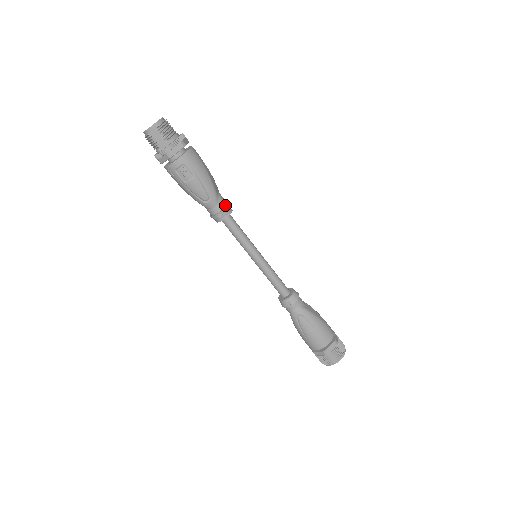
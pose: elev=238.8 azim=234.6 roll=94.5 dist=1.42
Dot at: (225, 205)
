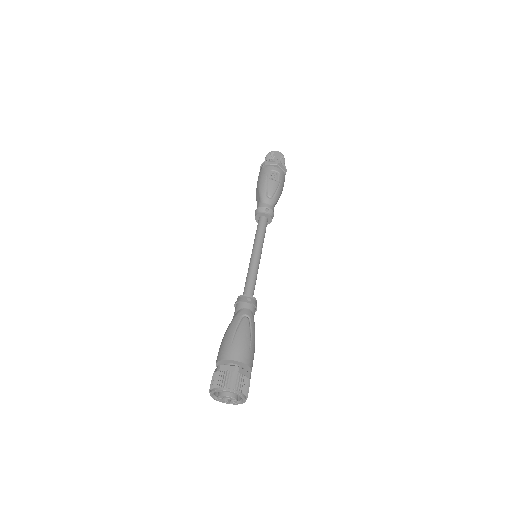
Dot at: (273, 213)
